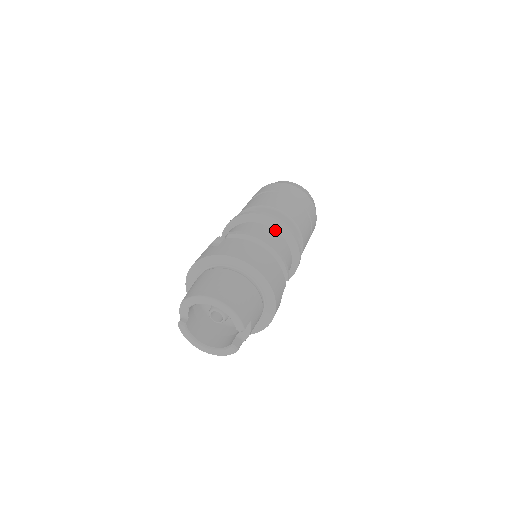
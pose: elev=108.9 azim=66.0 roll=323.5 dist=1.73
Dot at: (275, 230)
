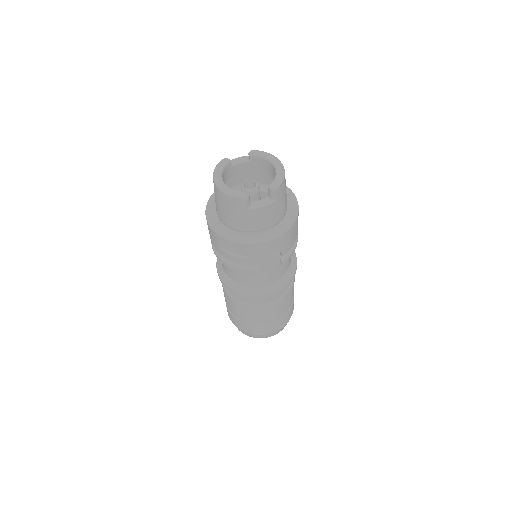
Dot at: occluded
